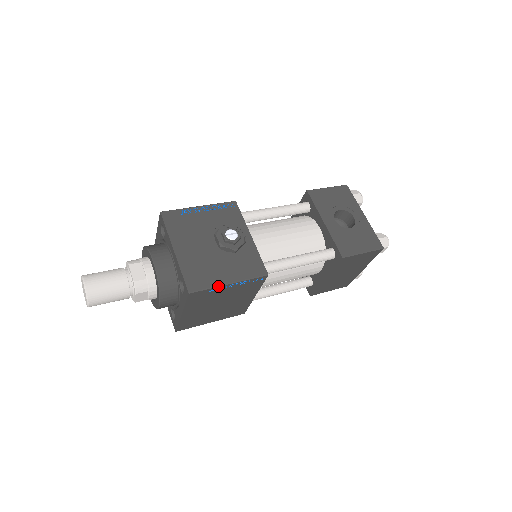
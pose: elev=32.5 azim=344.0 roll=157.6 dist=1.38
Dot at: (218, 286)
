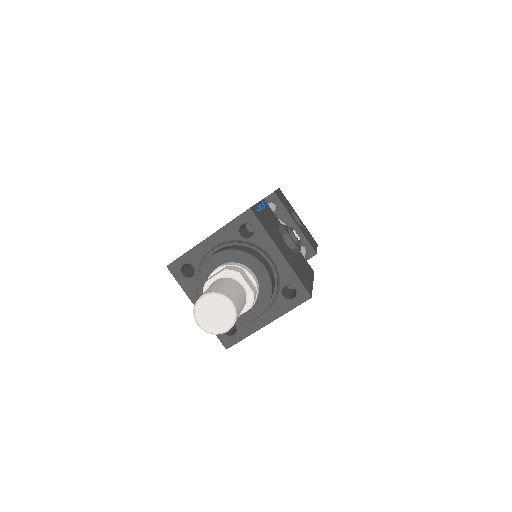
Dot at: (312, 287)
